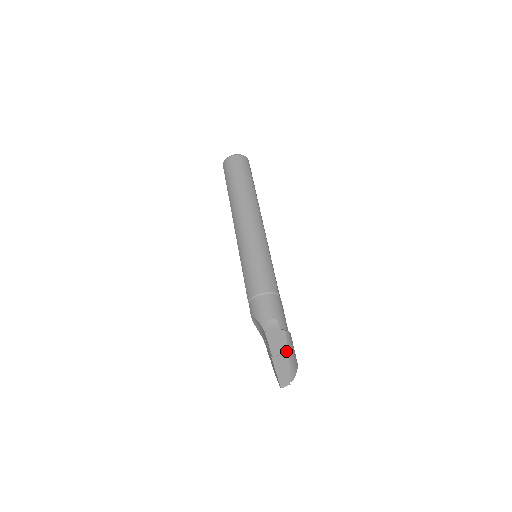
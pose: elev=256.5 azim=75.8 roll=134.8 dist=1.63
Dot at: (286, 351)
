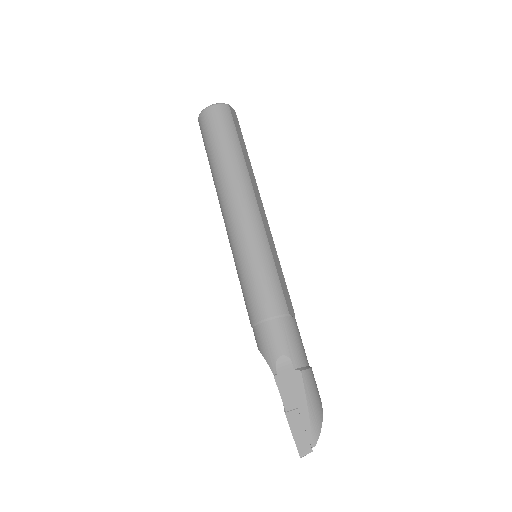
Dot at: (304, 402)
